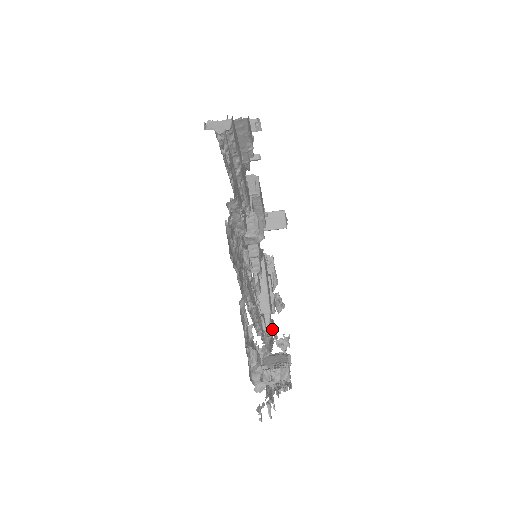
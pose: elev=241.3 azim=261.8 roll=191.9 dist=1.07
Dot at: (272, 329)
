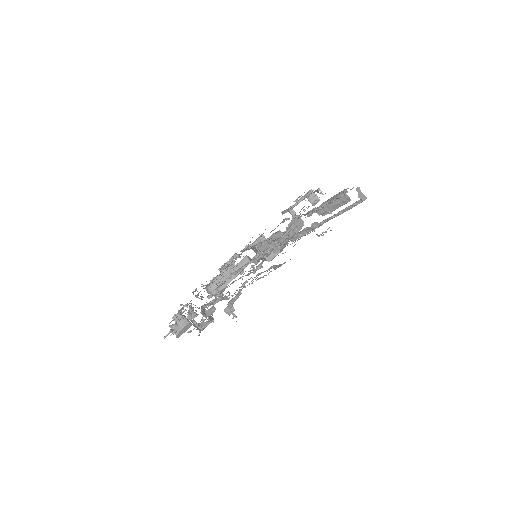
Dot at: occluded
